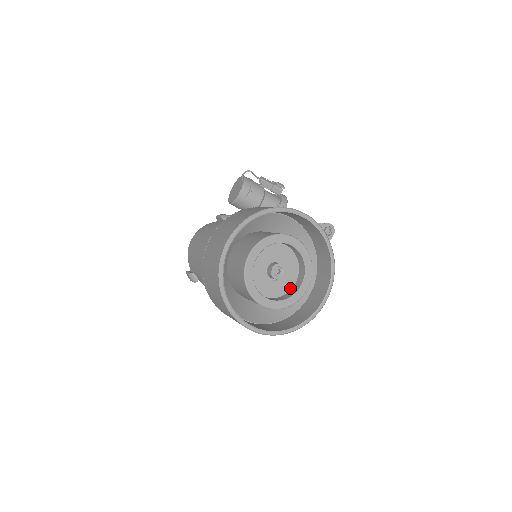
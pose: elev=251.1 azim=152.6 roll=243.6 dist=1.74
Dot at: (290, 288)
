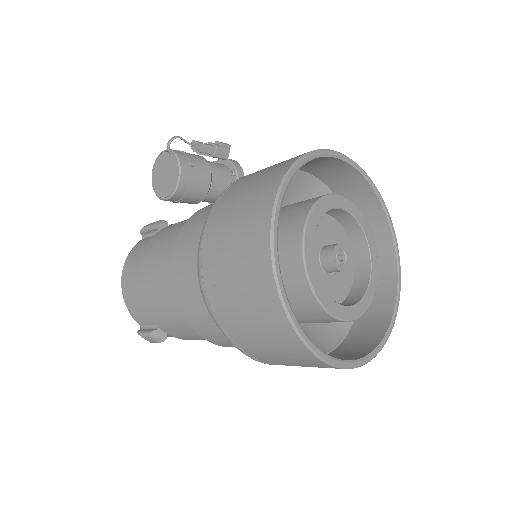
Dot at: (352, 275)
